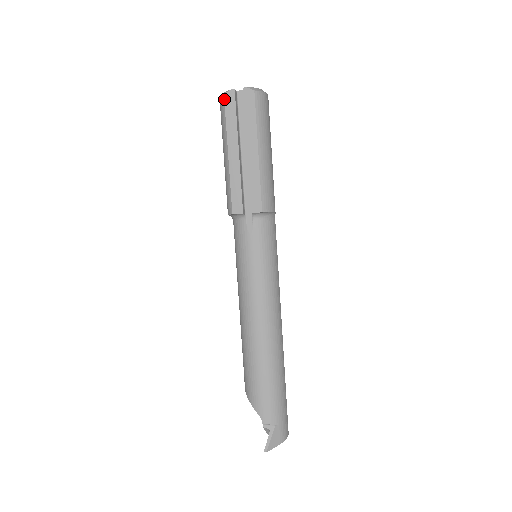
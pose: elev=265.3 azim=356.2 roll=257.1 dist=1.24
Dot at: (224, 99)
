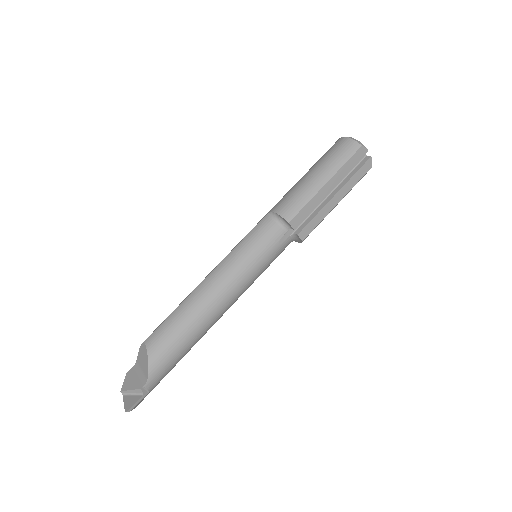
Dot at: (359, 148)
